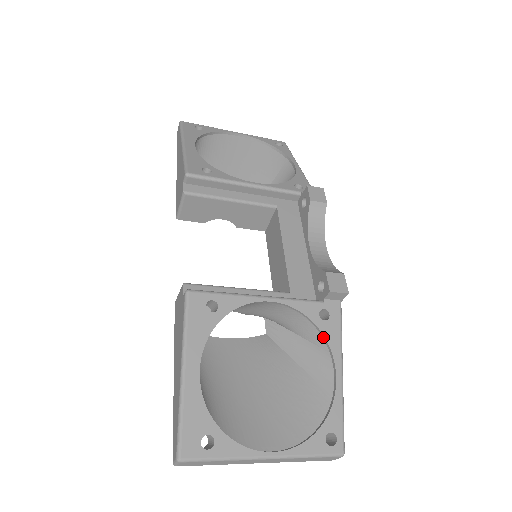
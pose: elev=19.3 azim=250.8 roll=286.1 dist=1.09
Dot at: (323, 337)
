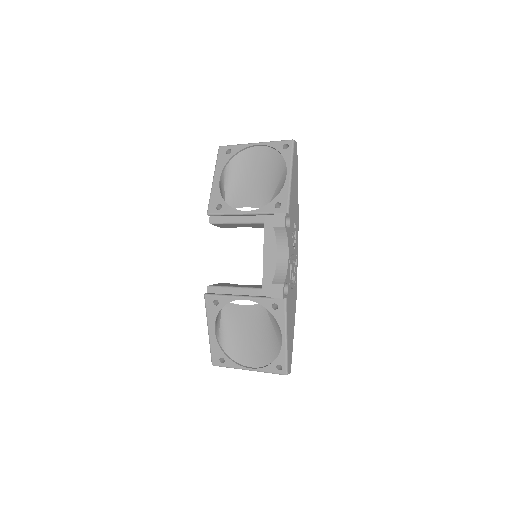
Dot at: (275, 318)
